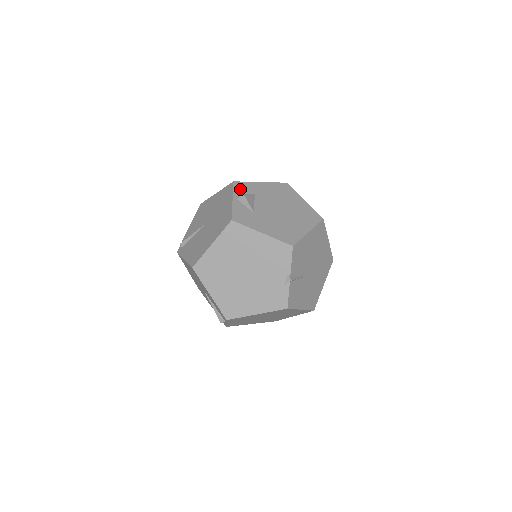
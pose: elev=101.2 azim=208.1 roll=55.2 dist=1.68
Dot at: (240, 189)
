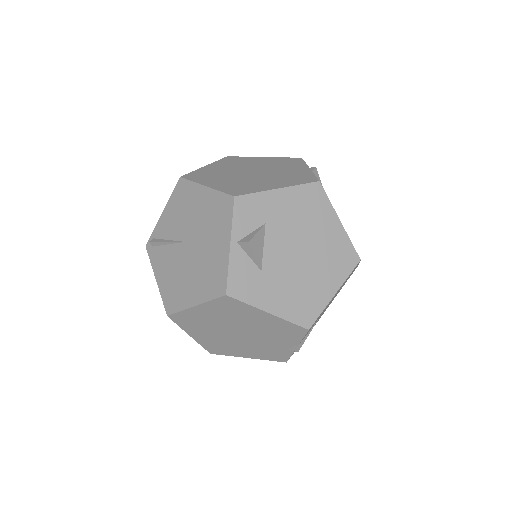
Dot at: (244, 215)
